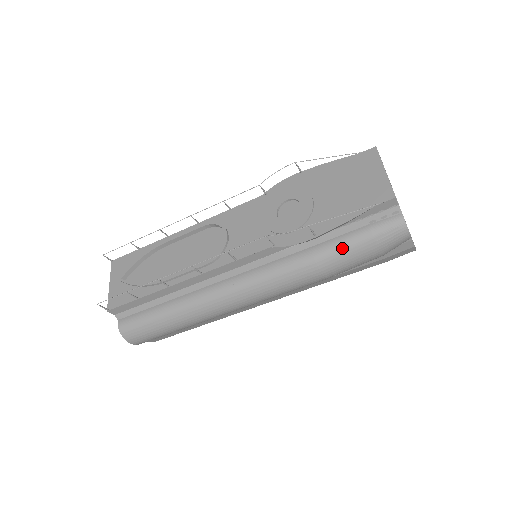
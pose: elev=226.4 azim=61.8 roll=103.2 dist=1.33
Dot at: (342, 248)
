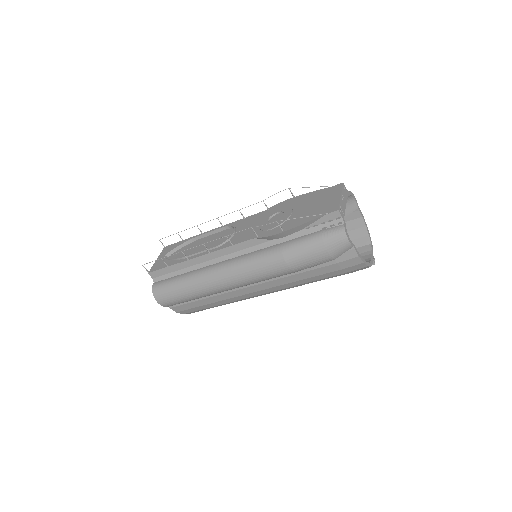
Dot at: (301, 244)
